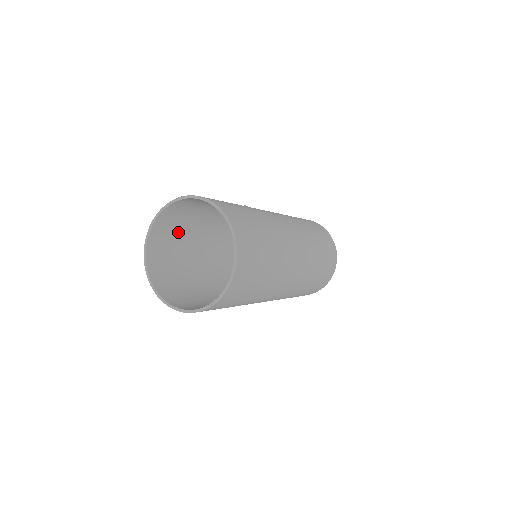
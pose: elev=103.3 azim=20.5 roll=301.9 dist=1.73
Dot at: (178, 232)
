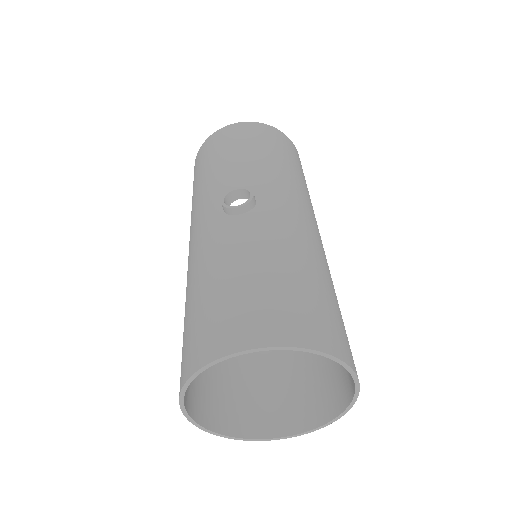
Dot at: (200, 315)
